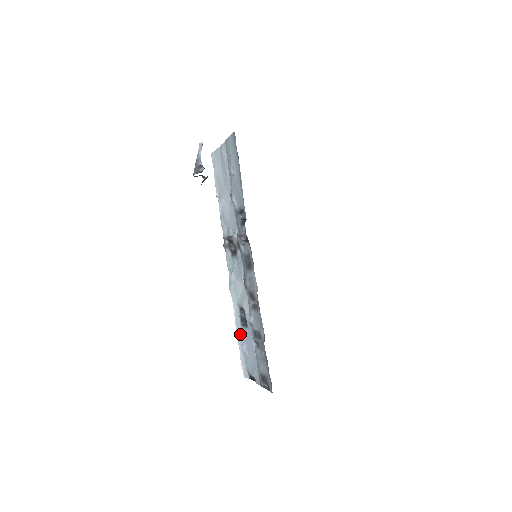
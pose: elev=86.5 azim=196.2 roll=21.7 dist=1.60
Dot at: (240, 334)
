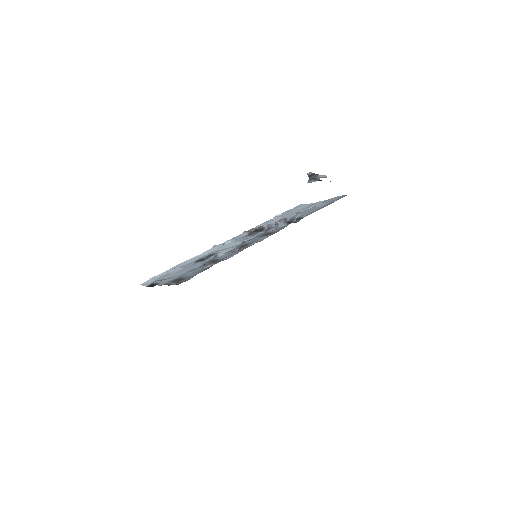
Dot at: (183, 265)
